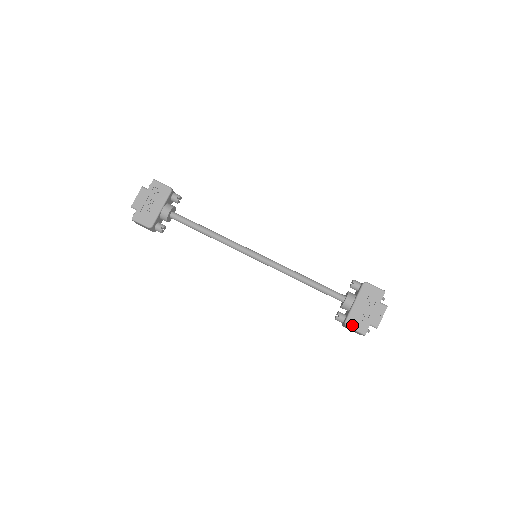
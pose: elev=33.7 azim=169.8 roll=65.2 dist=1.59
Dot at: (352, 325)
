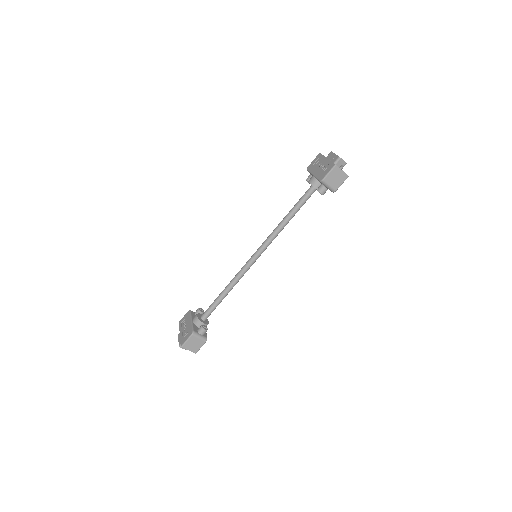
Dot at: (324, 175)
